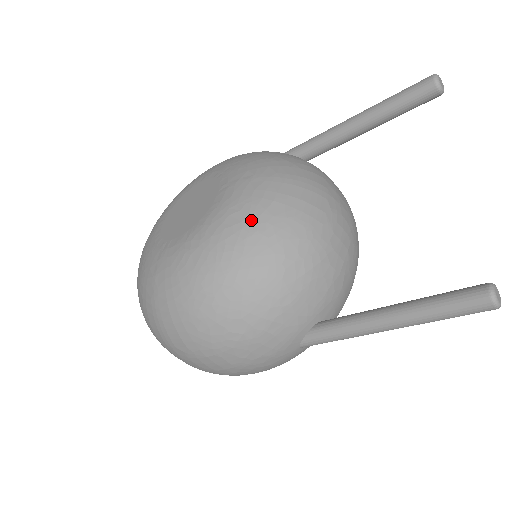
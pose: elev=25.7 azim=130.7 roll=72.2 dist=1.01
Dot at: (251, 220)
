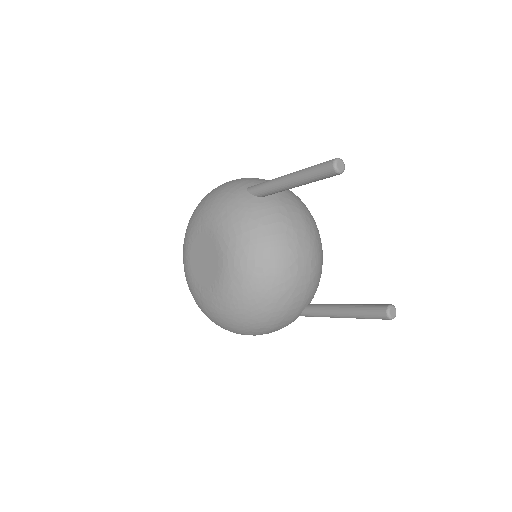
Dot at: (246, 284)
